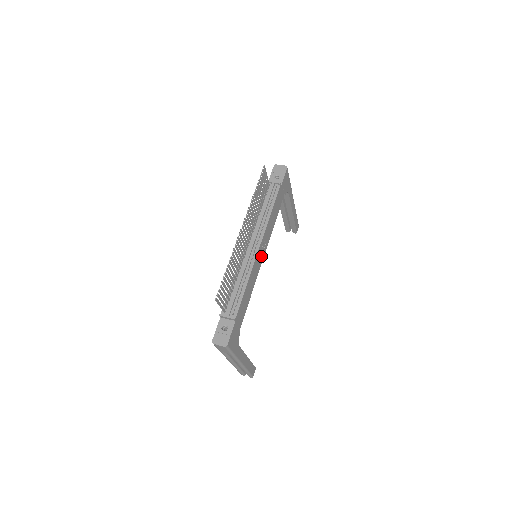
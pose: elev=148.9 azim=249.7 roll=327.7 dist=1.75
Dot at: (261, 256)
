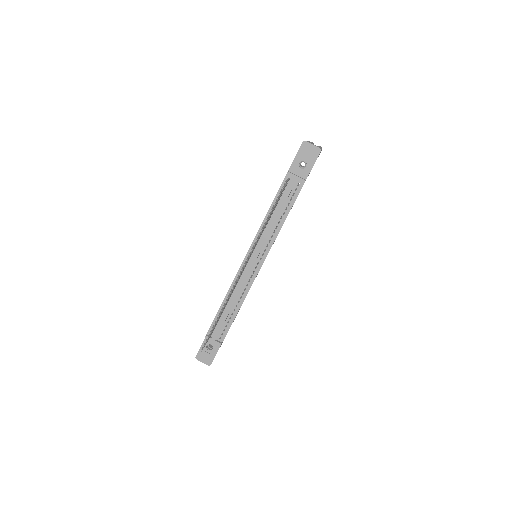
Dot at: occluded
